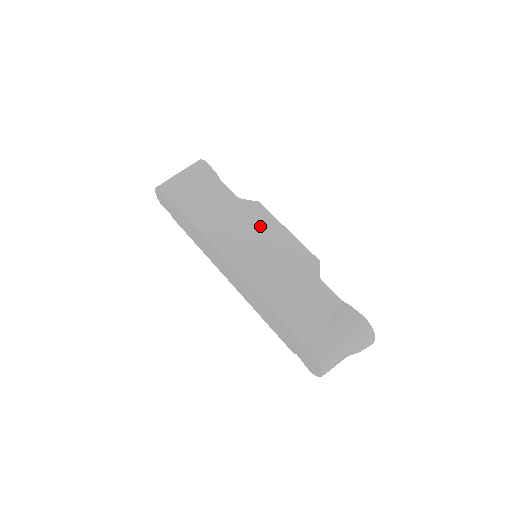
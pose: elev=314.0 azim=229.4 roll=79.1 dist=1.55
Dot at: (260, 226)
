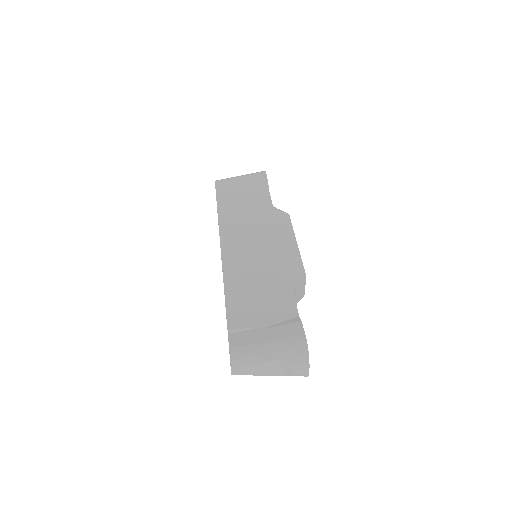
Dot at: (273, 231)
